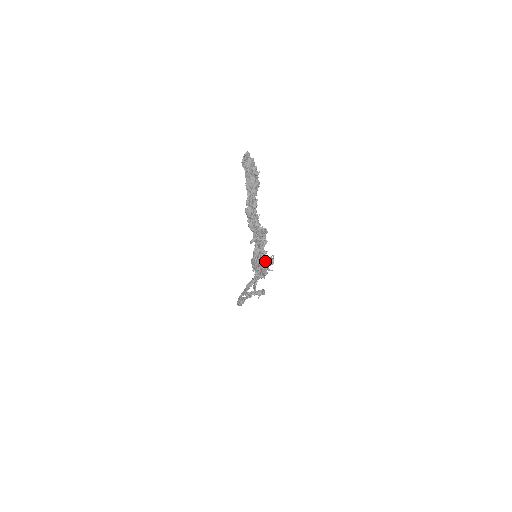
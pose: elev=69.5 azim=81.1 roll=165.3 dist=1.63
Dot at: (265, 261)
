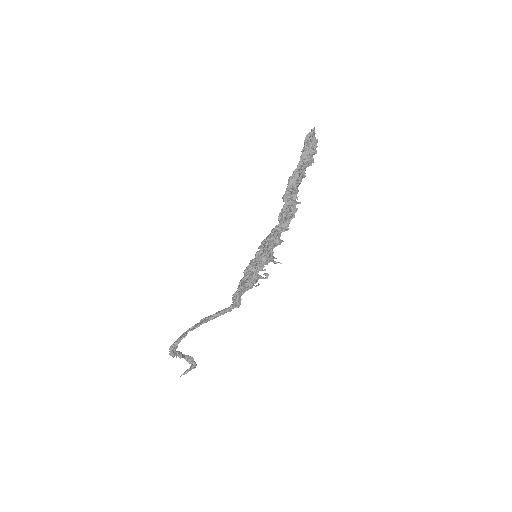
Dot at: (272, 256)
